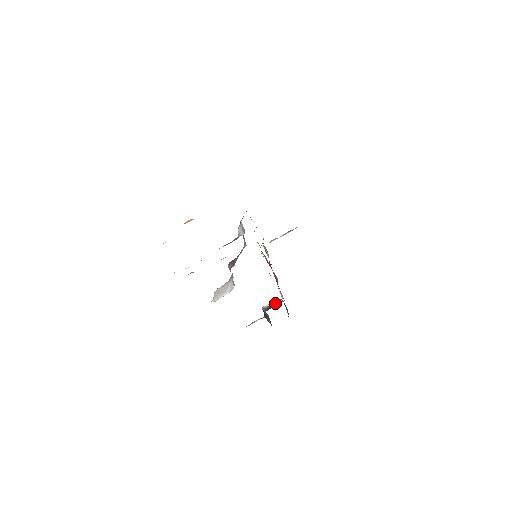
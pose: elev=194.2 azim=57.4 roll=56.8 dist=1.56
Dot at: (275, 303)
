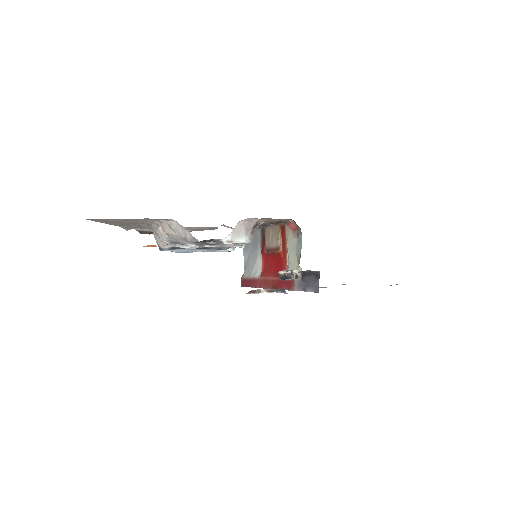
Dot at: (293, 274)
